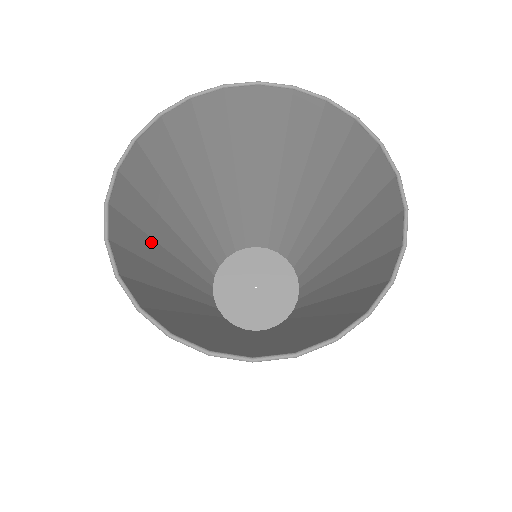
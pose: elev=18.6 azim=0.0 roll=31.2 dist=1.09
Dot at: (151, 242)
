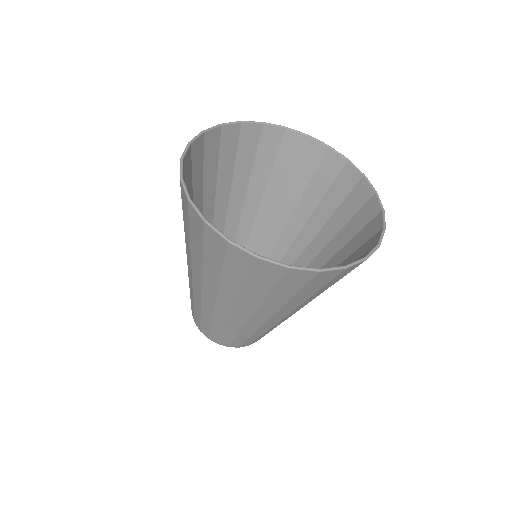
Dot at: occluded
